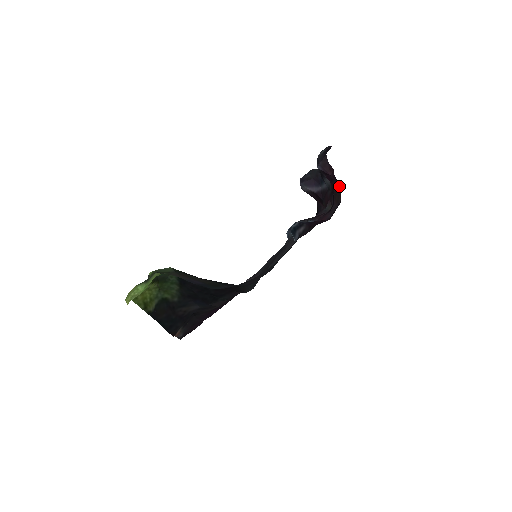
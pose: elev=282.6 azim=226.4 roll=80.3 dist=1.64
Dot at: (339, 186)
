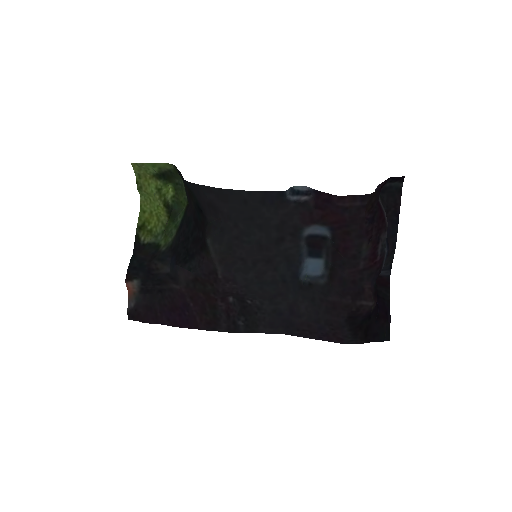
Dot at: (378, 190)
